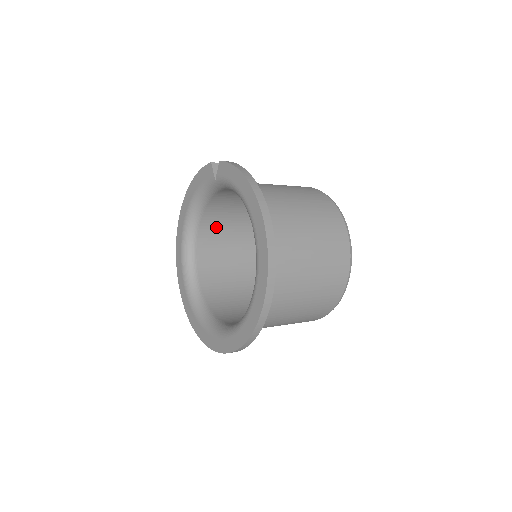
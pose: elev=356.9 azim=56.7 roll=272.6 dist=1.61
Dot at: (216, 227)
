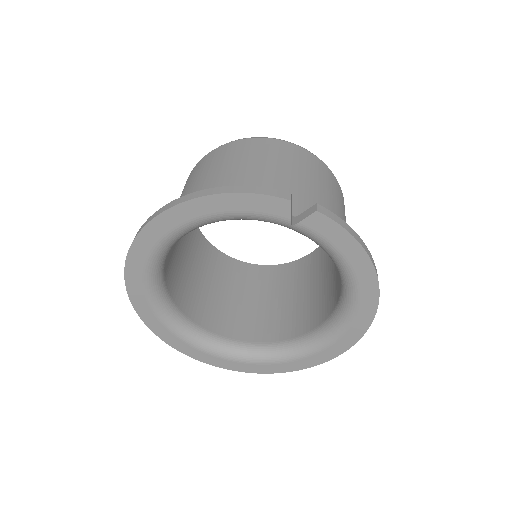
Dot at: occluded
